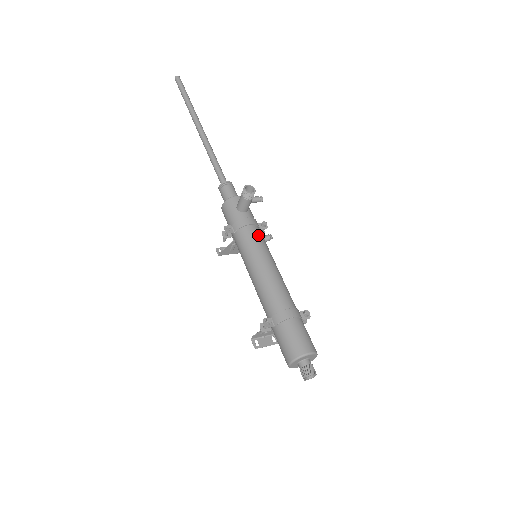
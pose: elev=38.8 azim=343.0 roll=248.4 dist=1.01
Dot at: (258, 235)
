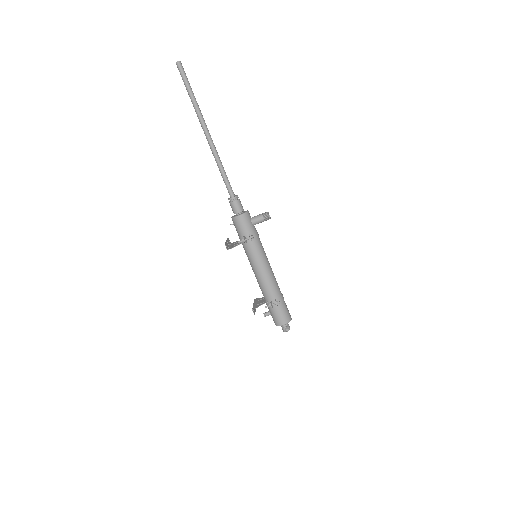
Dot at: occluded
